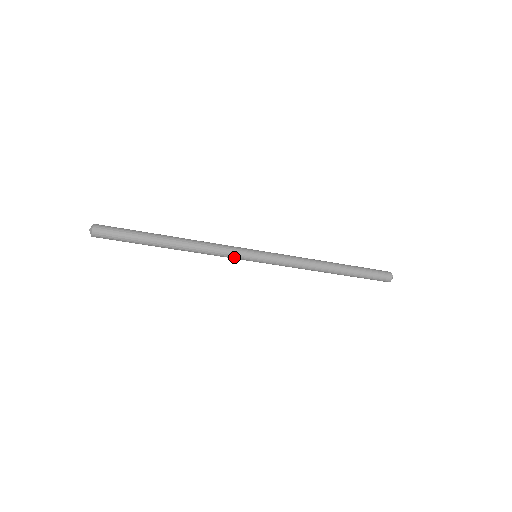
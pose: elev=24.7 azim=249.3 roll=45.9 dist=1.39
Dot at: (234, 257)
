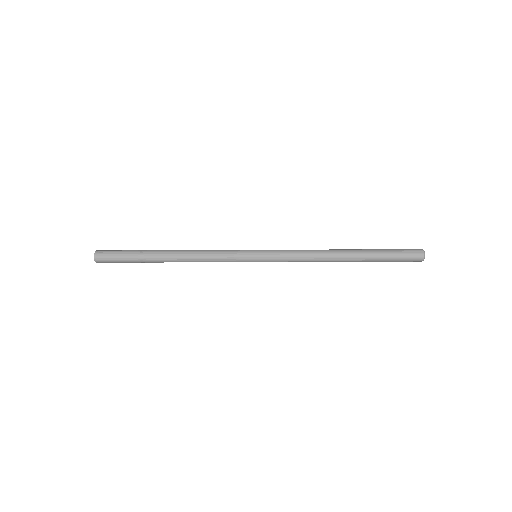
Dot at: (231, 258)
